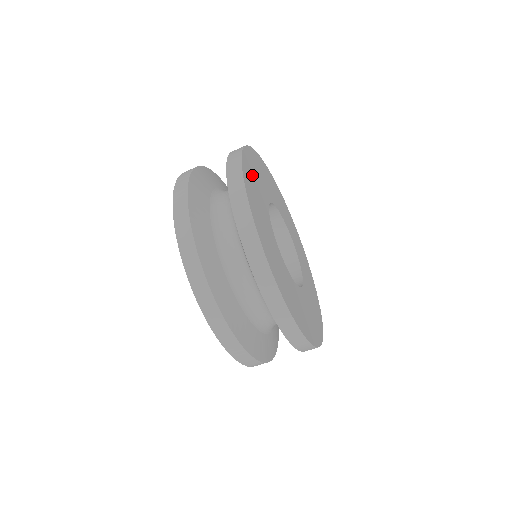
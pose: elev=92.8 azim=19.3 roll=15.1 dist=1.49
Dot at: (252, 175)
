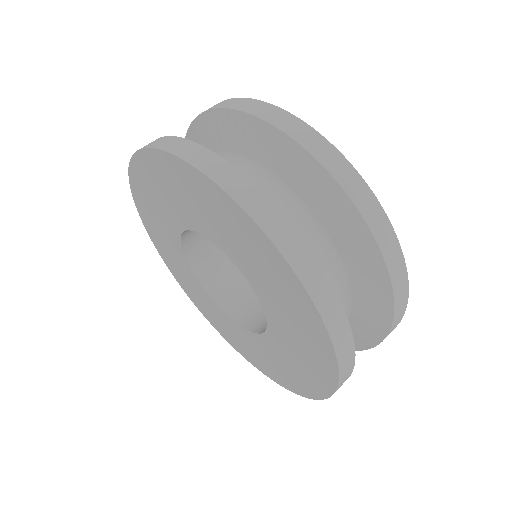
Dot at: occluded
